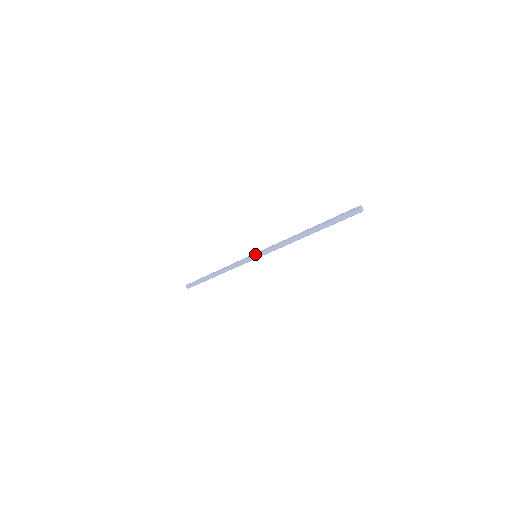
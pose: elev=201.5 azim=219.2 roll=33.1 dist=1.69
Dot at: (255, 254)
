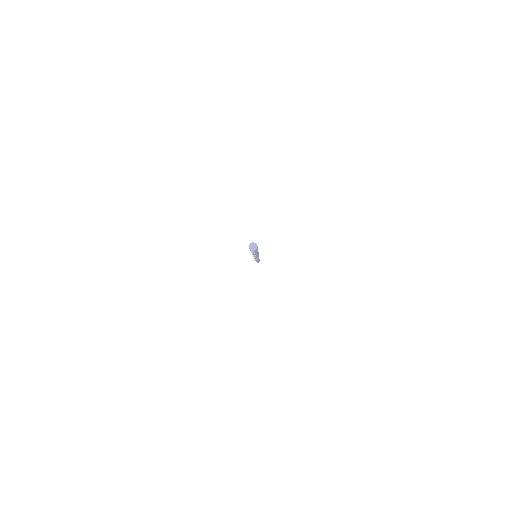
Dot at: occluded
